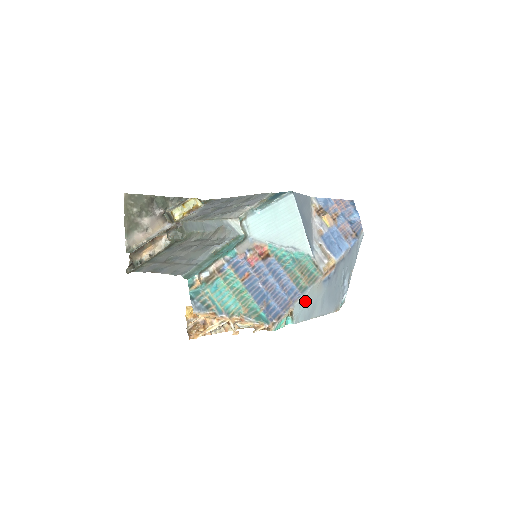
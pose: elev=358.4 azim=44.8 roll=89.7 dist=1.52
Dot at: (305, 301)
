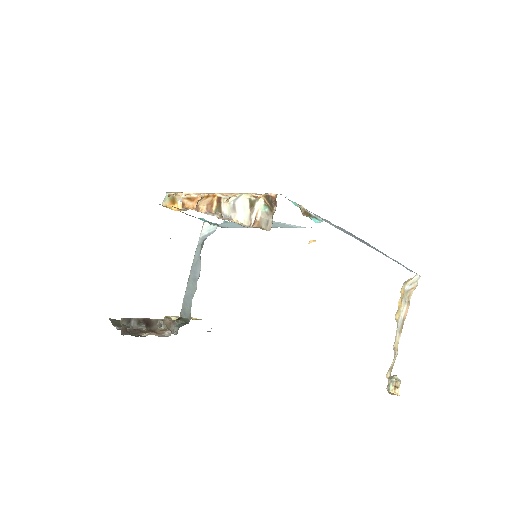
Dot at: occluded
